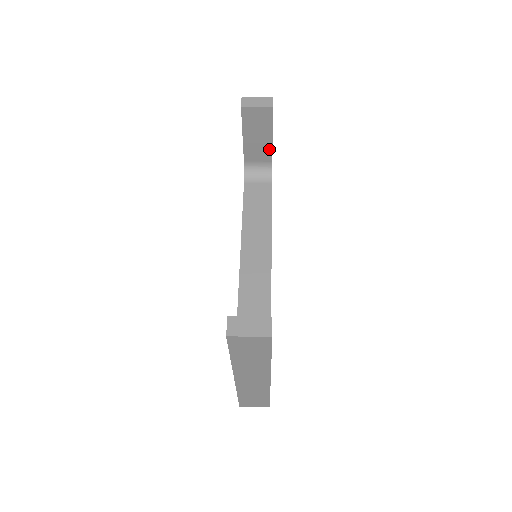
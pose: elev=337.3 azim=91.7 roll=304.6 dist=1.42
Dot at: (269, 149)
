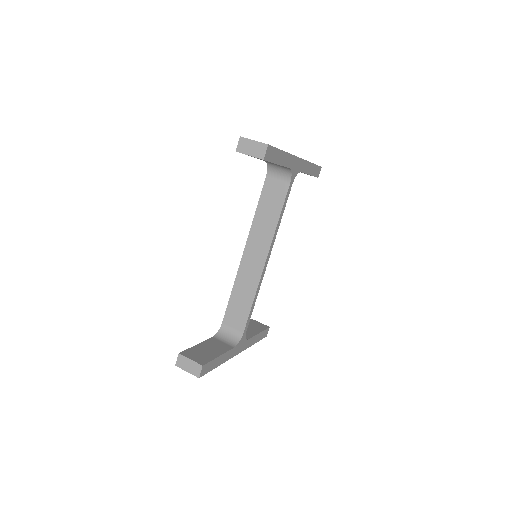
Dot at: occluded
